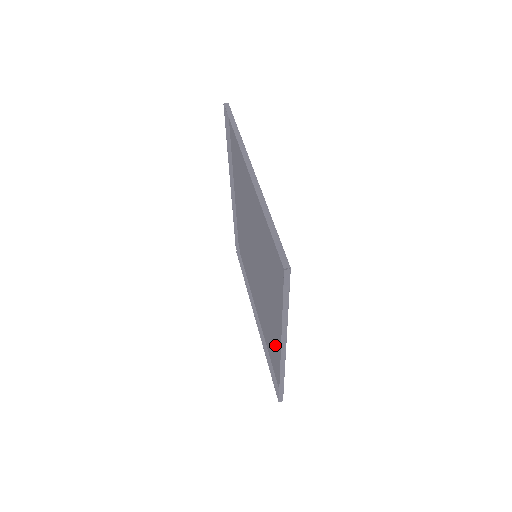
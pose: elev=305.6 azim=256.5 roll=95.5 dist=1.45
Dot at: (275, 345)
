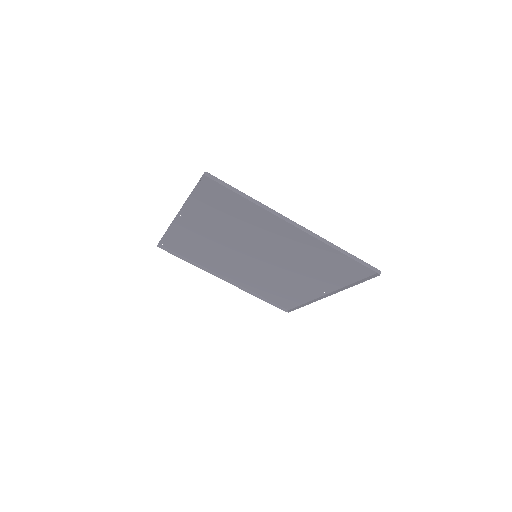
Dot at: (291, 292)
